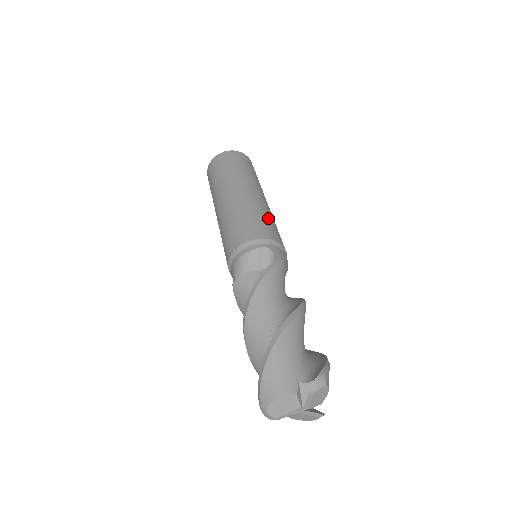
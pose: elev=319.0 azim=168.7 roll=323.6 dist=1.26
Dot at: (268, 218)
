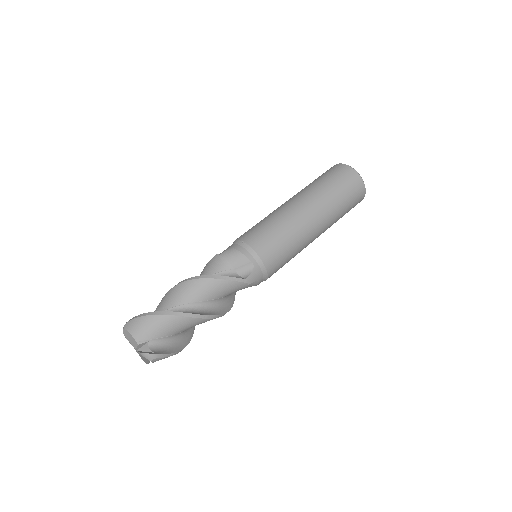
Dot at: (290, 250)
